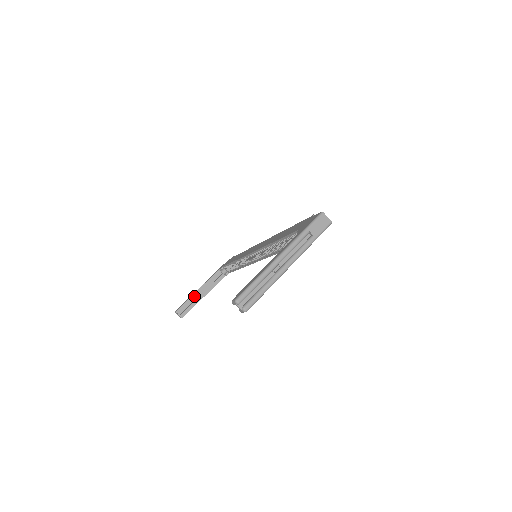
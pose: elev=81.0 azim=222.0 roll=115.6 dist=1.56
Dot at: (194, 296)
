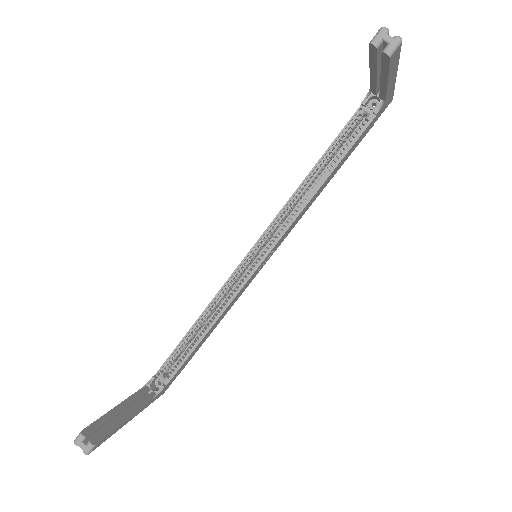
Dot at: (112, 413)
